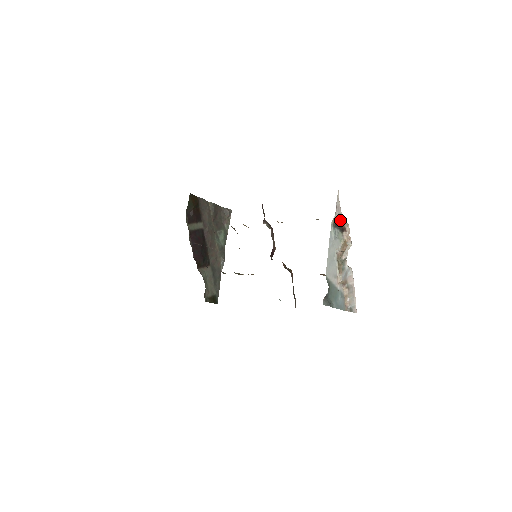
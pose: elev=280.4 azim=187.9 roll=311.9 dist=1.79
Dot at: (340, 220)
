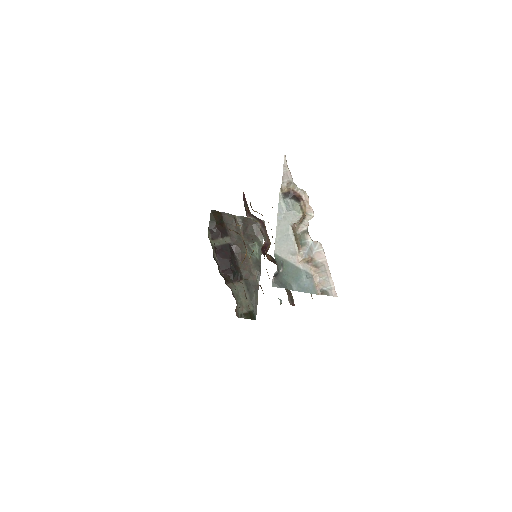
Dot at: (290, 188)
